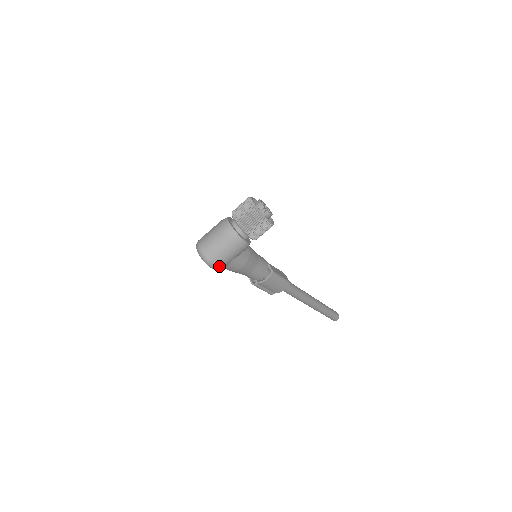
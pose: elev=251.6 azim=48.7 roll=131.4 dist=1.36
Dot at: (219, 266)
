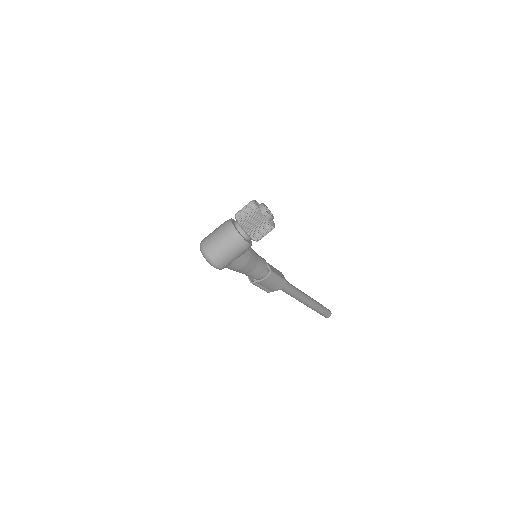
Dot at: (222, 266)
